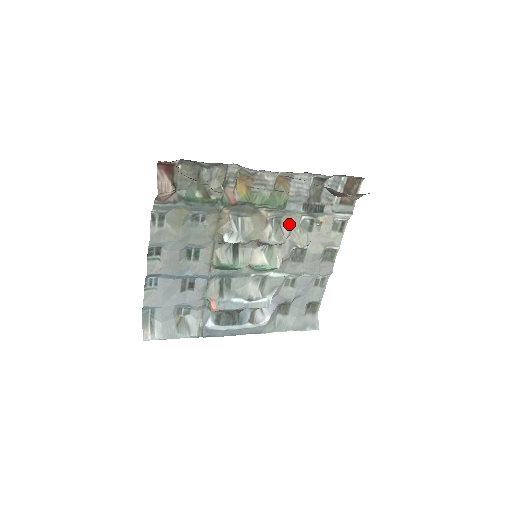
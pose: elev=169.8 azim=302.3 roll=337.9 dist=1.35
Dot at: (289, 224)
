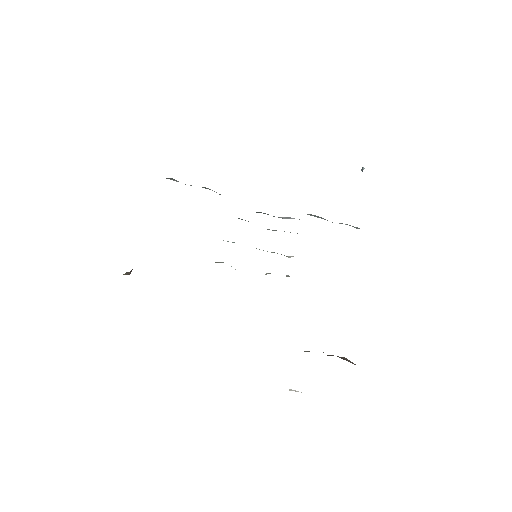
Dot at: occluded
